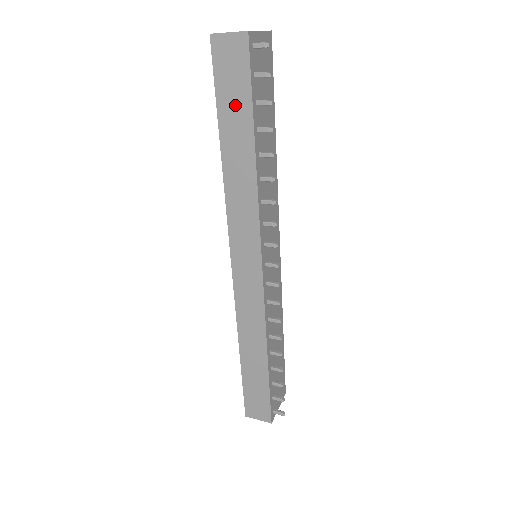
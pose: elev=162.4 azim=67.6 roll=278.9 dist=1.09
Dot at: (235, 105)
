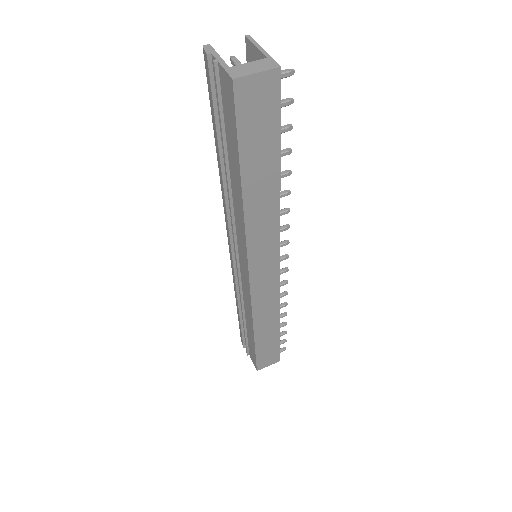
Dot at: (261, 144)
